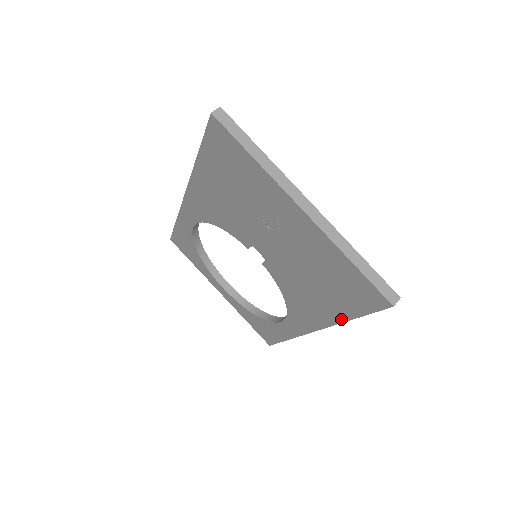
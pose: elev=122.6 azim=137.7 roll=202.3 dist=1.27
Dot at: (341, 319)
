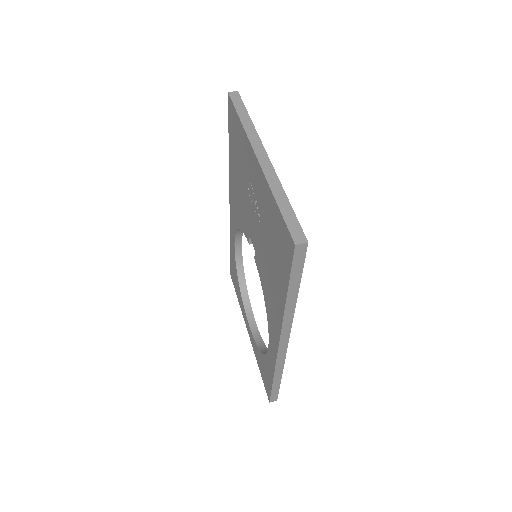
Dot at: (284, 302)
